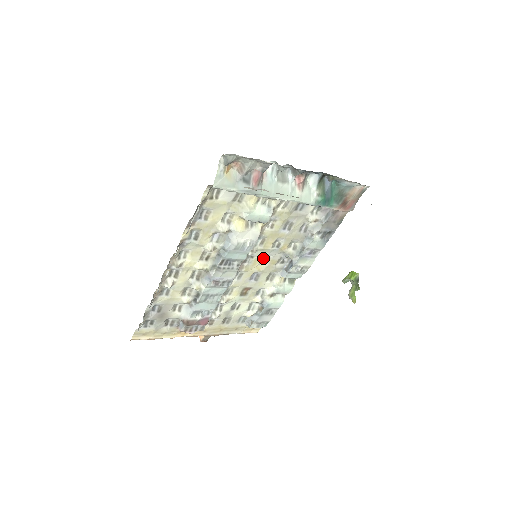
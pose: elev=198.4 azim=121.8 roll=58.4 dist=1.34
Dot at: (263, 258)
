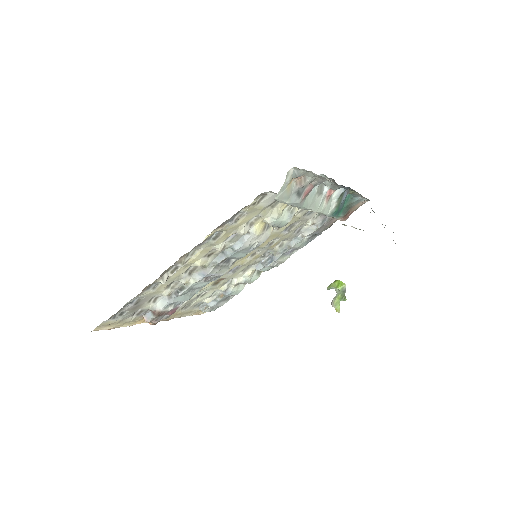
Dot at: (251, 253)
